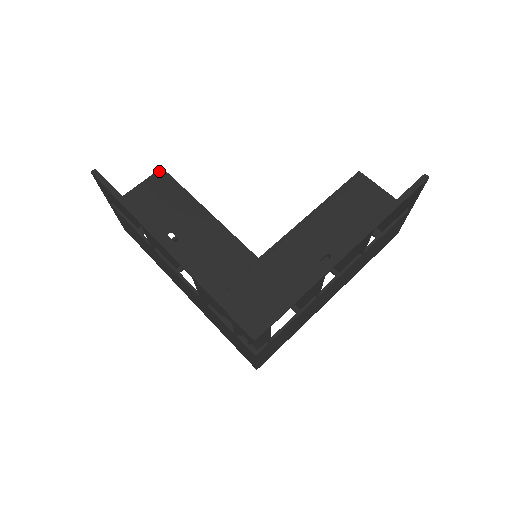
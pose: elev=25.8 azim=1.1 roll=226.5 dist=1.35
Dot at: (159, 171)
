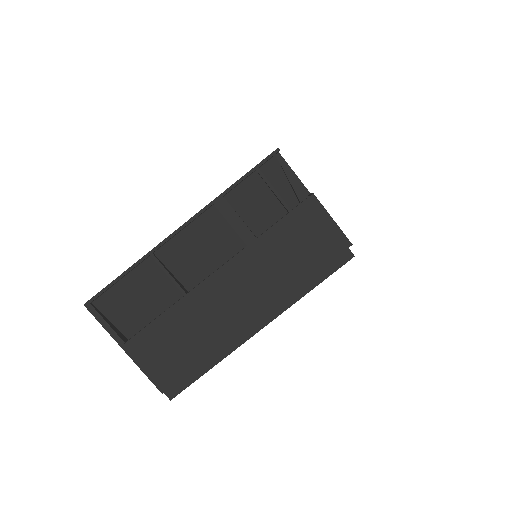
Dot at: occluded
